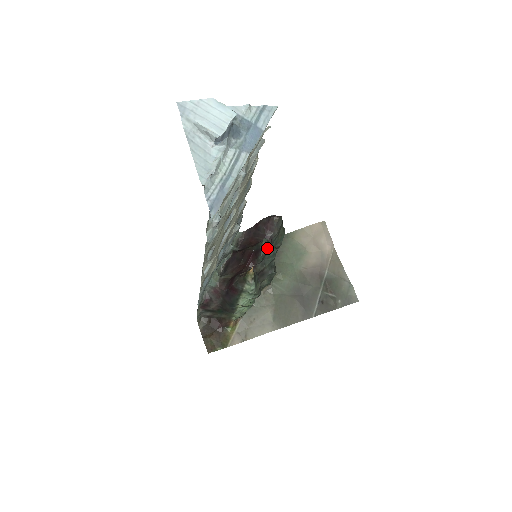
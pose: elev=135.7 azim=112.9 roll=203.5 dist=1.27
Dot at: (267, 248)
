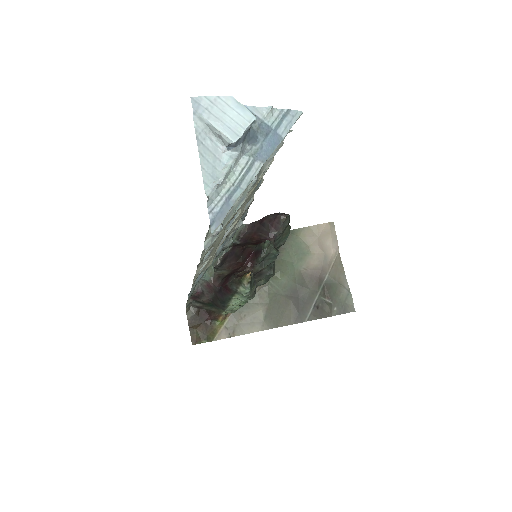
Dot at: (269, 250)
